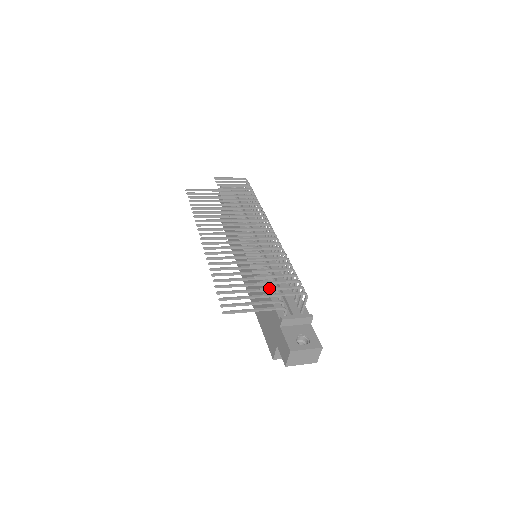
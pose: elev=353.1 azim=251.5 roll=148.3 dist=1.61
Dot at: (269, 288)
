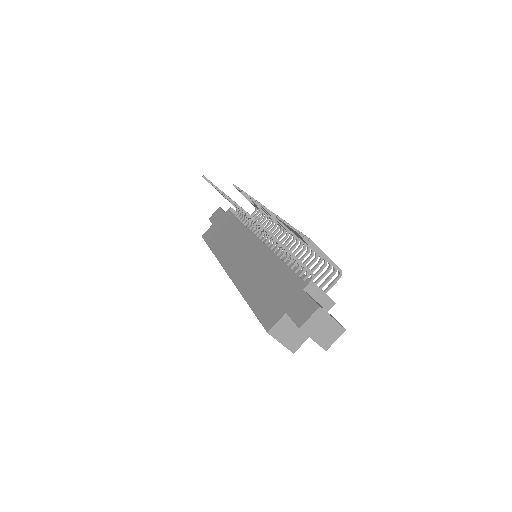
Dot at: occluded
